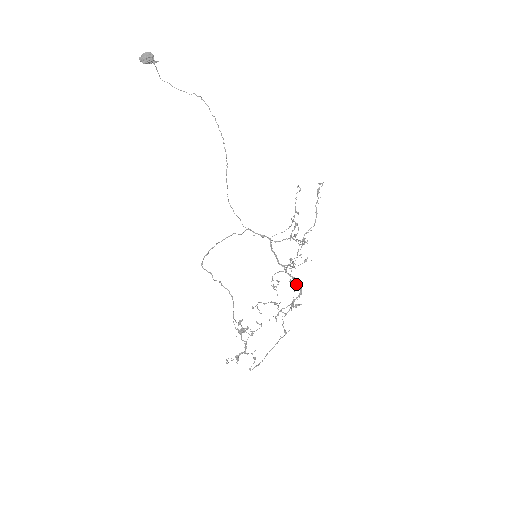
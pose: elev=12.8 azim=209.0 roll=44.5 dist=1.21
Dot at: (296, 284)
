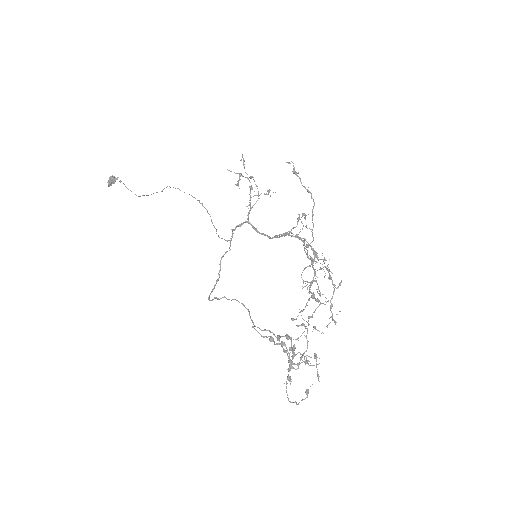
Dot at: occluded
